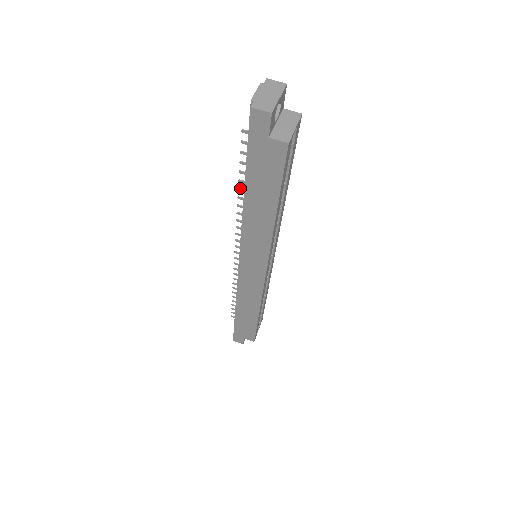
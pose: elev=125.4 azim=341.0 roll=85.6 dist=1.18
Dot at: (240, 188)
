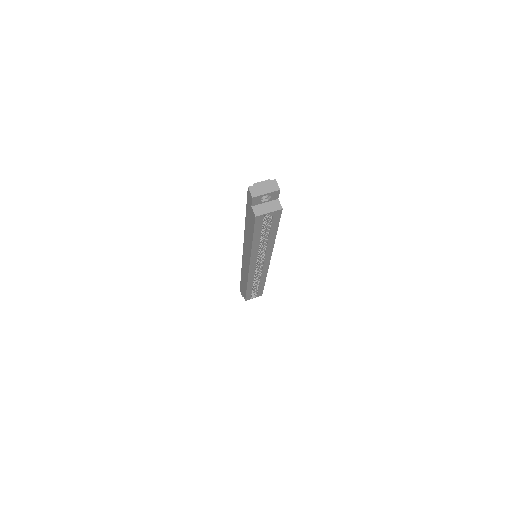
Dot at: occluded
